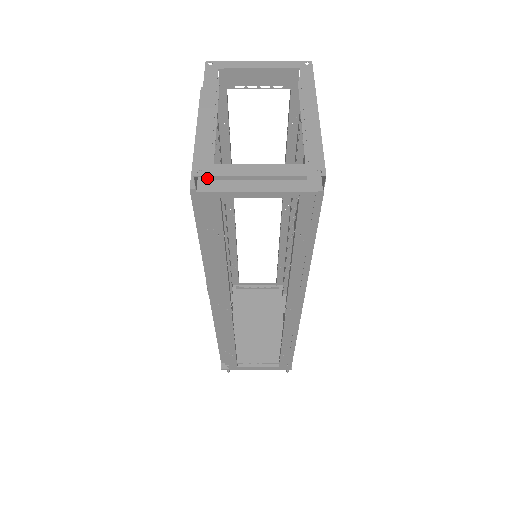
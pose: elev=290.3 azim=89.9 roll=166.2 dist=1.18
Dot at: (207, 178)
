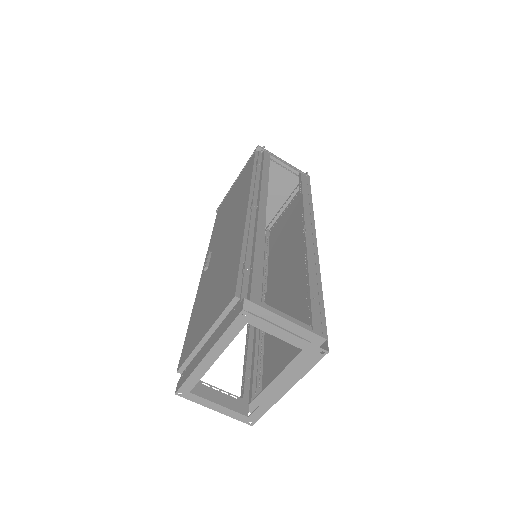
Dot at: occluded
